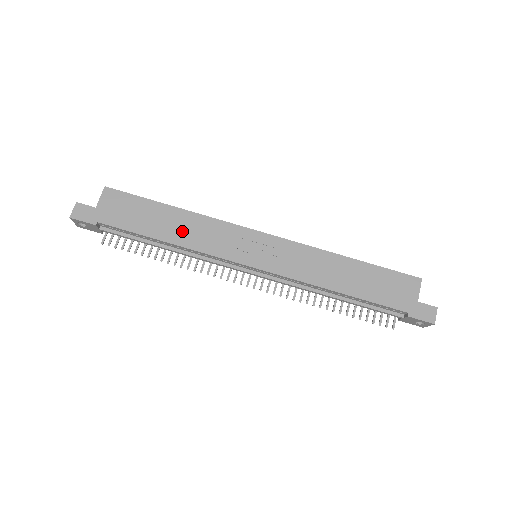
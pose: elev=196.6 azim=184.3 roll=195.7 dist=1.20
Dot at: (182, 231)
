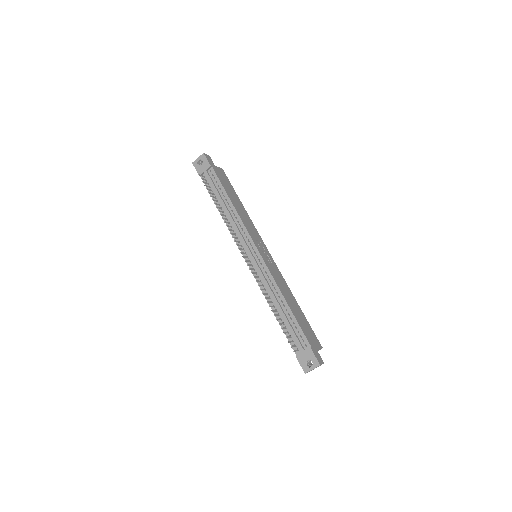
Dot at: (240, 210)
